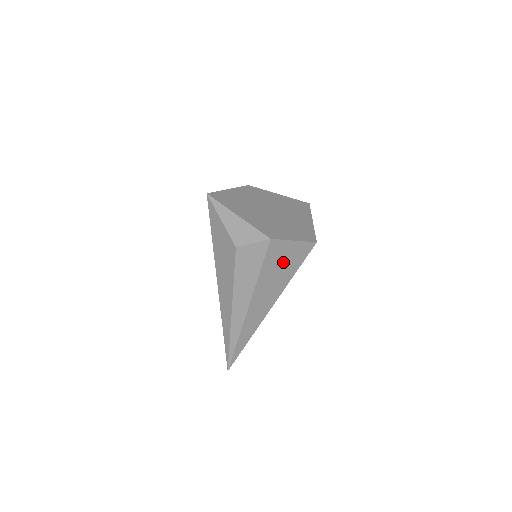
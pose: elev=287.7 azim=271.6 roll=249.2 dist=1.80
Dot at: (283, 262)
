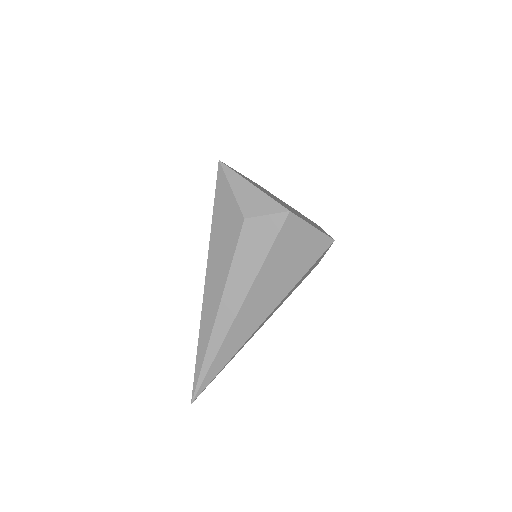
Dot at: (295, 252)
